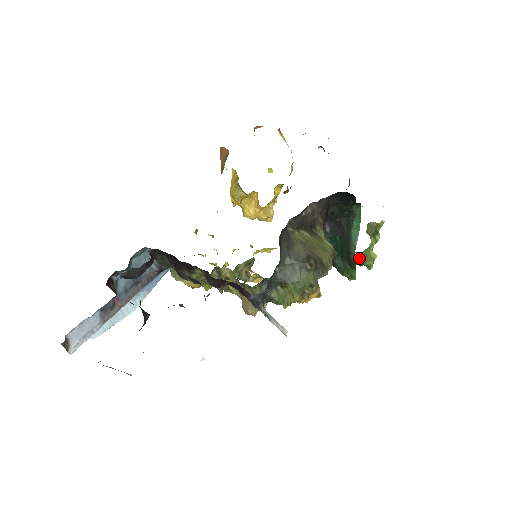
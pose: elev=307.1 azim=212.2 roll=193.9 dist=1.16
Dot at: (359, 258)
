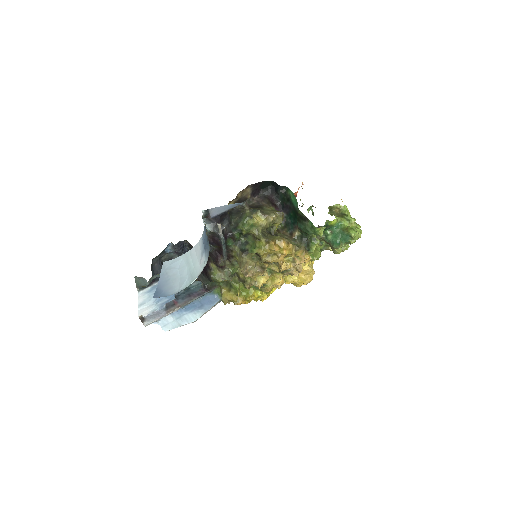
Dot at: (338, 233)
